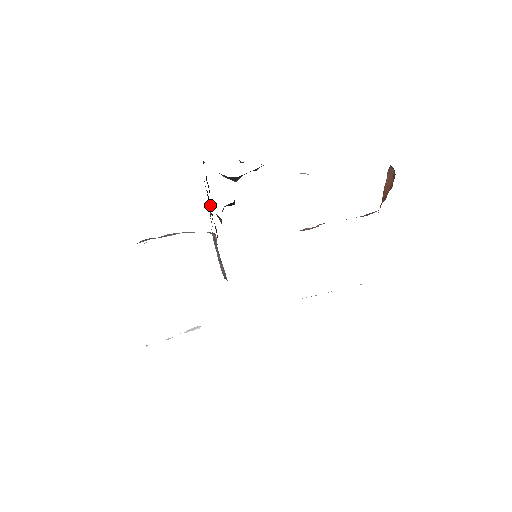
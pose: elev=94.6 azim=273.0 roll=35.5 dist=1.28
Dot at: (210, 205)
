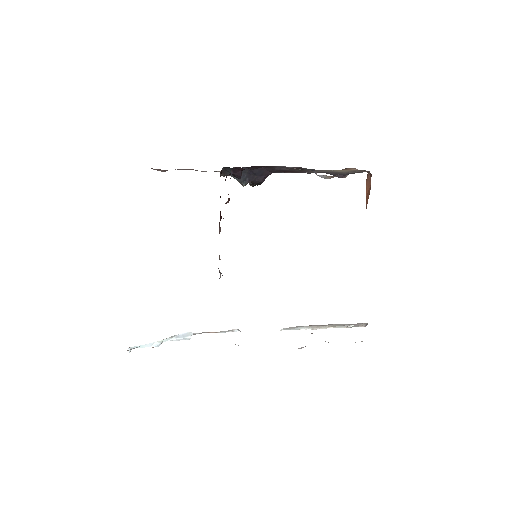
Dot at: occluded
